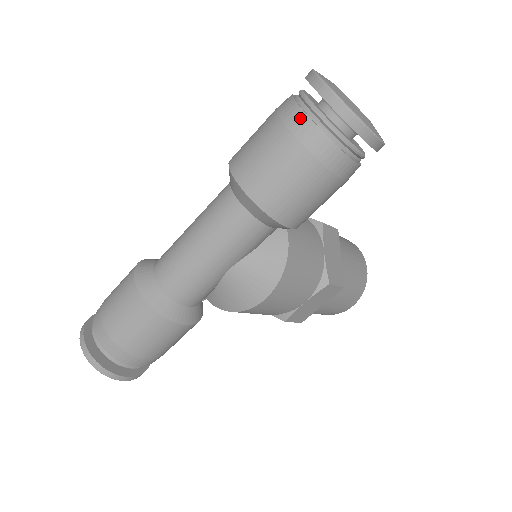
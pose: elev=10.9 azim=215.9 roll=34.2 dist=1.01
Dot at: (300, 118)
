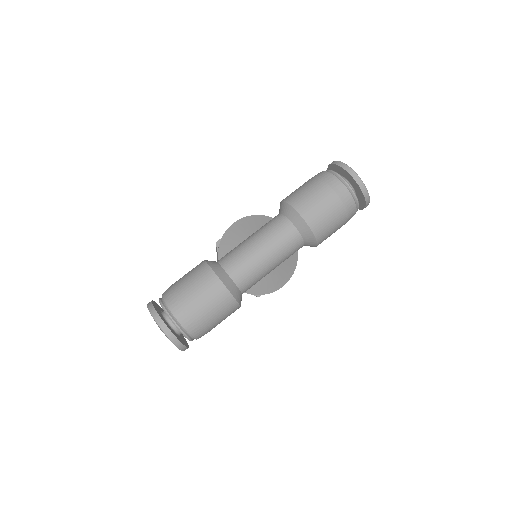
Dot at: (345, 193)
